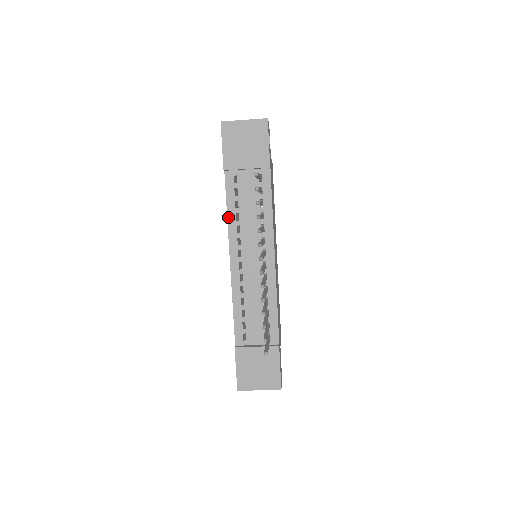
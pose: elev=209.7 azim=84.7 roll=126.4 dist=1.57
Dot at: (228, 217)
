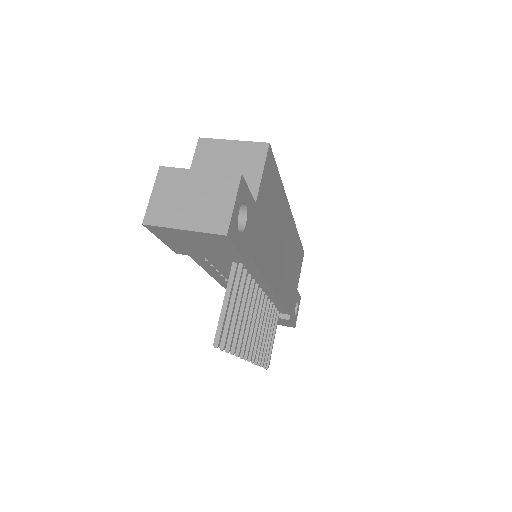
Dot at: (203, 268)
